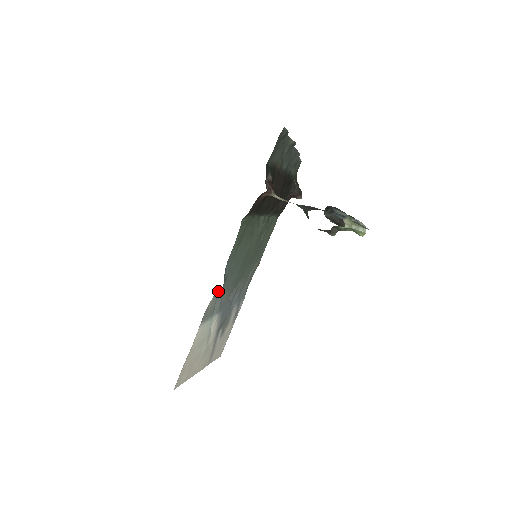
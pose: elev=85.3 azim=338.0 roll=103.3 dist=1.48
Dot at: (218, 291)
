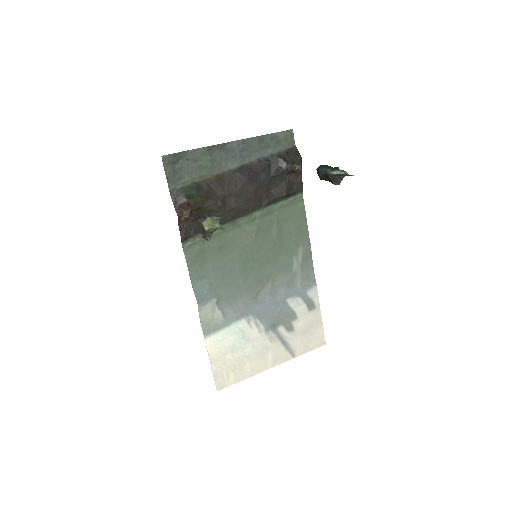
Dot at: (206, 307)
